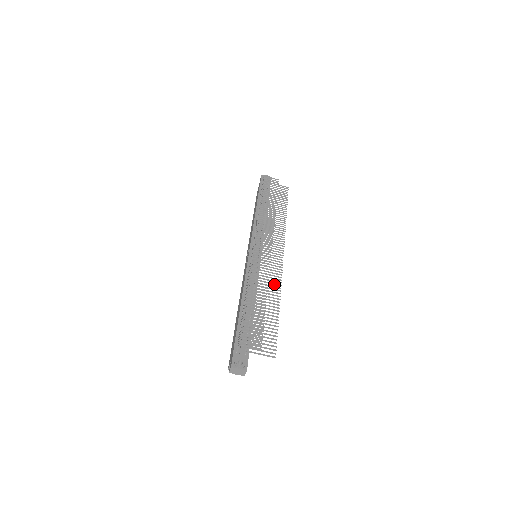
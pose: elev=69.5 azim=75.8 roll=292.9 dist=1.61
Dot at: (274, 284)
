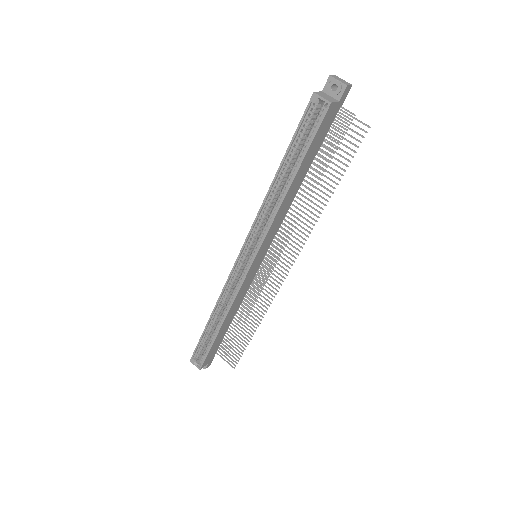
Dot at: (305, 224)
